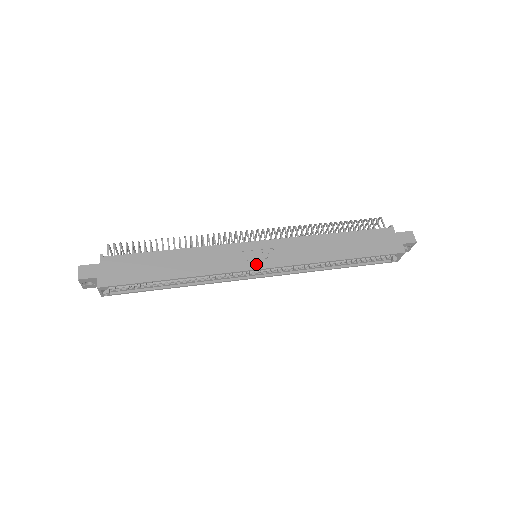
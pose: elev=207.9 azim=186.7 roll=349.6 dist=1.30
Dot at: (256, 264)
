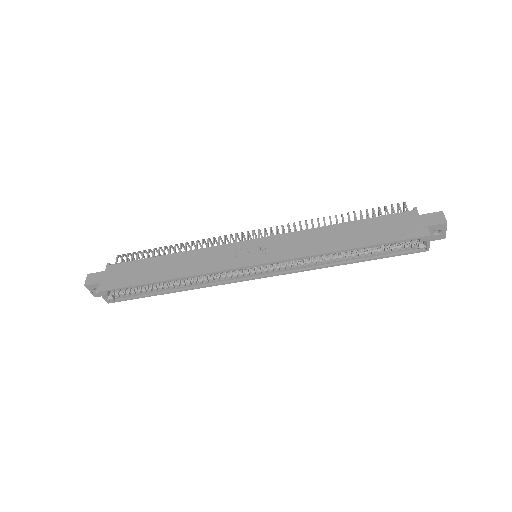
Dot at: (248, 261)
